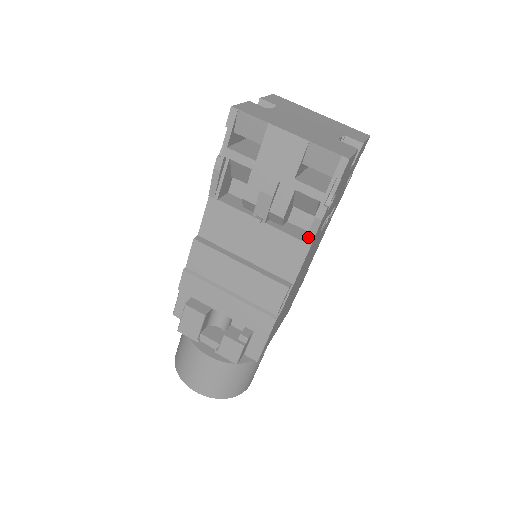
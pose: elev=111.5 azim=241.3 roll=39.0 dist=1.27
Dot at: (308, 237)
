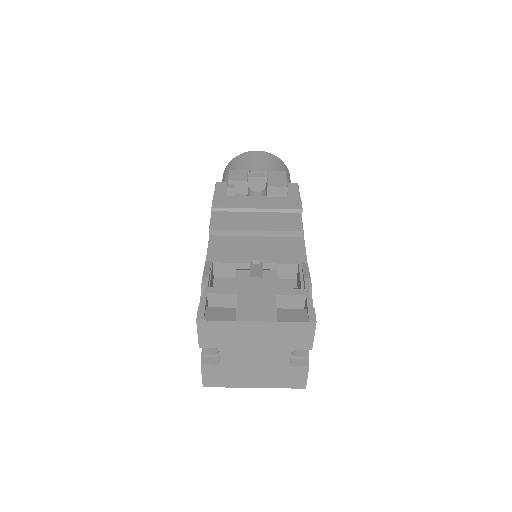
Dot at: occluded
